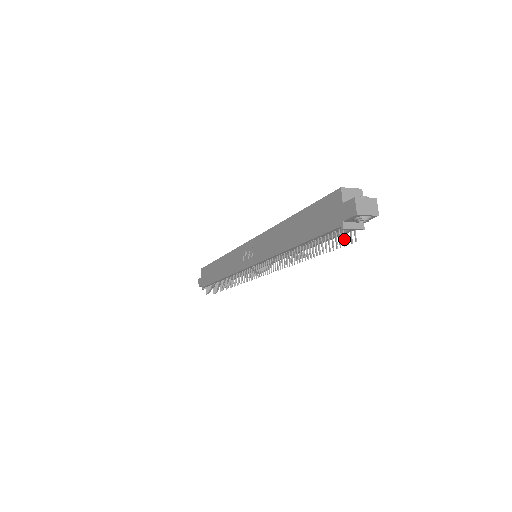
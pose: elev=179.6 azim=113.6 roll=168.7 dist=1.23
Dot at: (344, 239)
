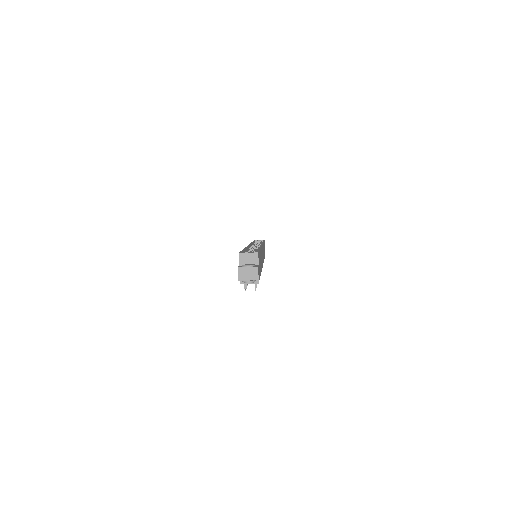
Dot at: occluded
